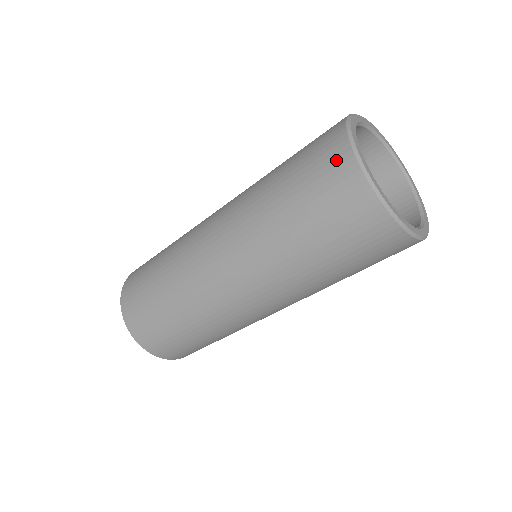
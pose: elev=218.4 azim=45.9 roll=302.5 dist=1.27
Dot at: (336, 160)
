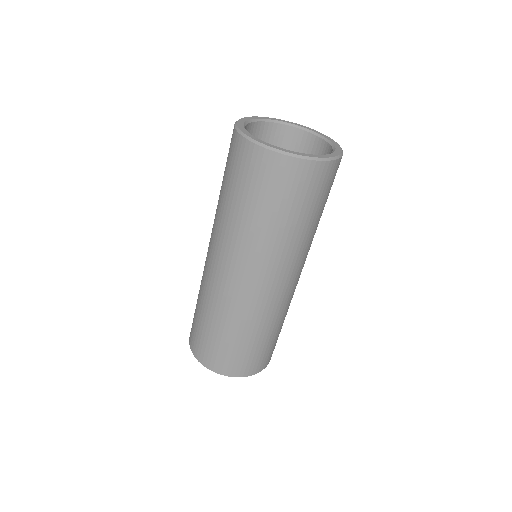
Dot at: occluded
